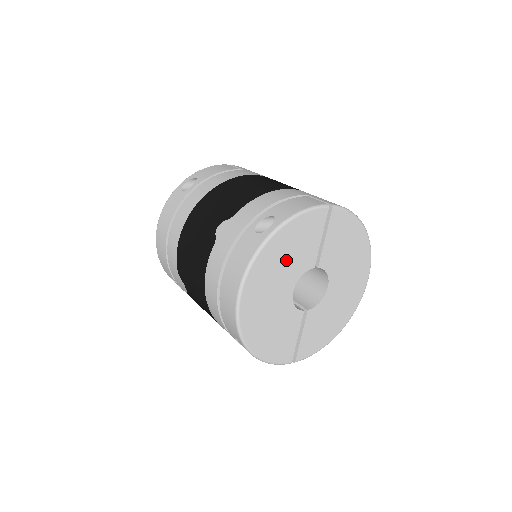
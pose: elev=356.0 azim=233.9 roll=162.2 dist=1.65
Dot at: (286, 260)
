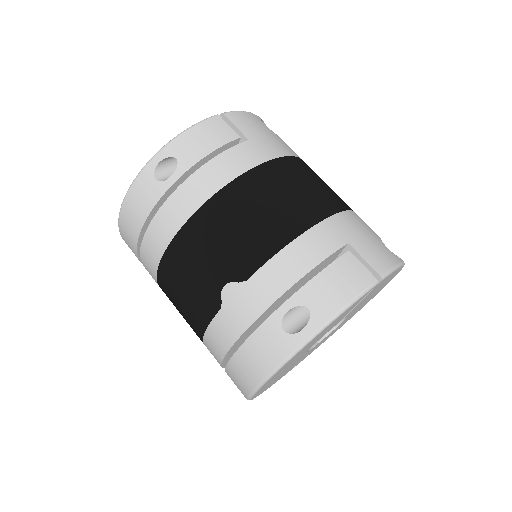
Dot at: (313, 342)
